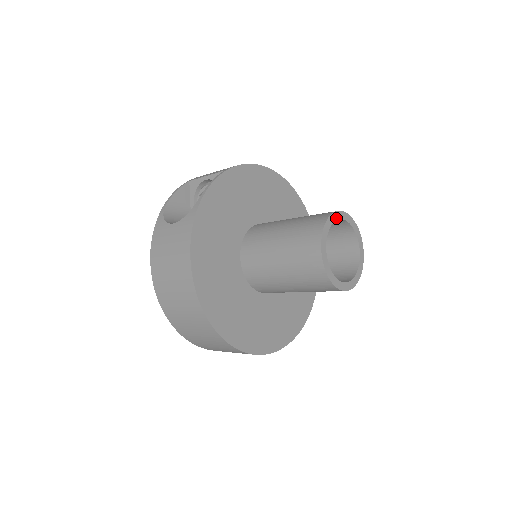
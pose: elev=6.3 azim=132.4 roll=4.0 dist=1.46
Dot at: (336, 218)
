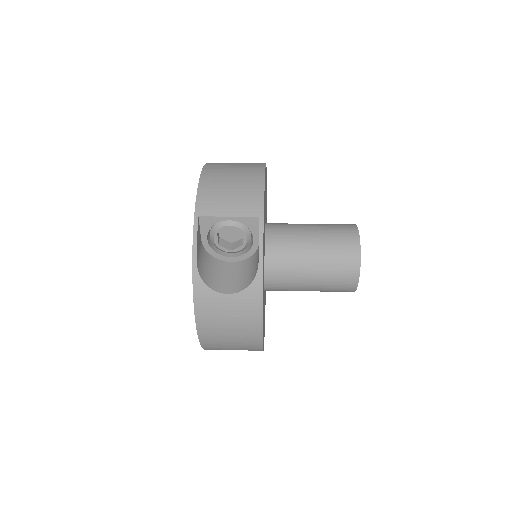
Dot at: occluded
